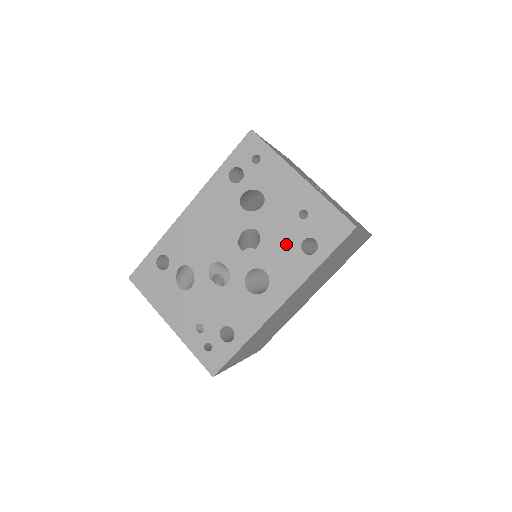
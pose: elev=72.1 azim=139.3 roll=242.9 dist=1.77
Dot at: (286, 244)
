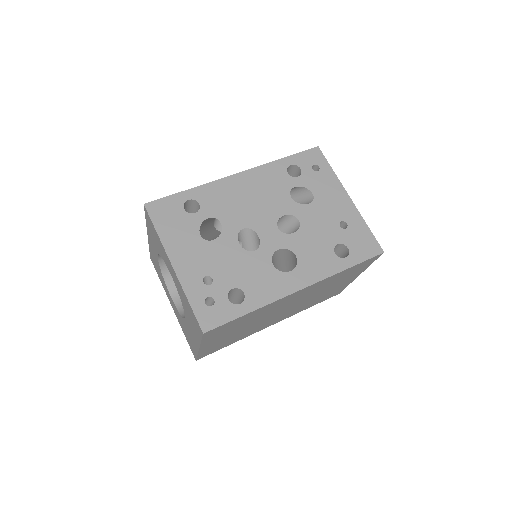
Dot at: (322, 241)
